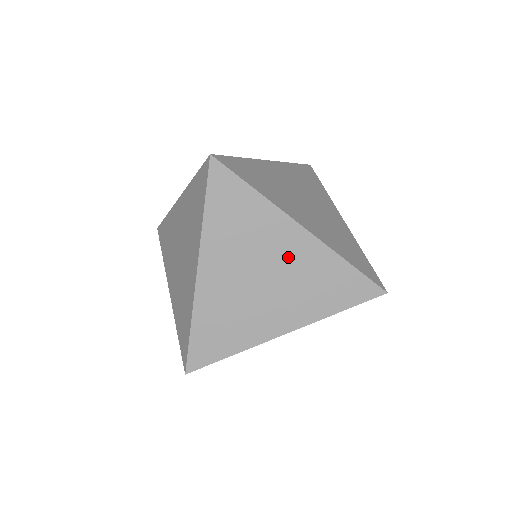
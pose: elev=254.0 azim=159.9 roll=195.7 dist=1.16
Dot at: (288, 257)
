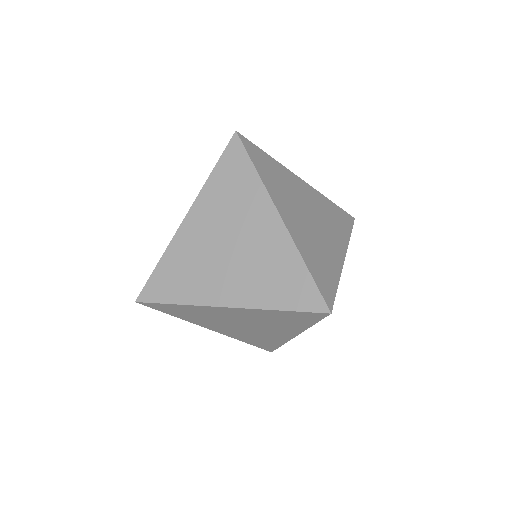
Dot at: (257, 237)
